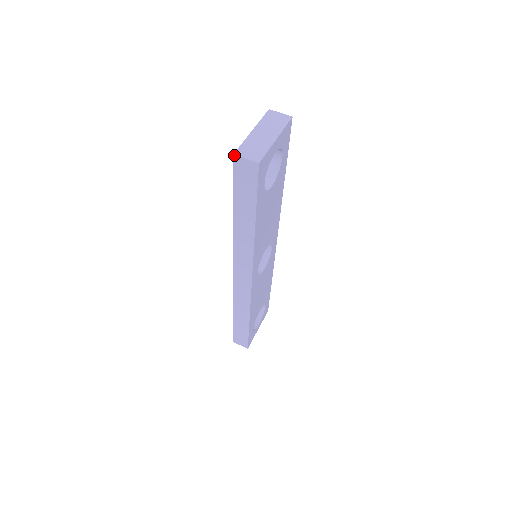
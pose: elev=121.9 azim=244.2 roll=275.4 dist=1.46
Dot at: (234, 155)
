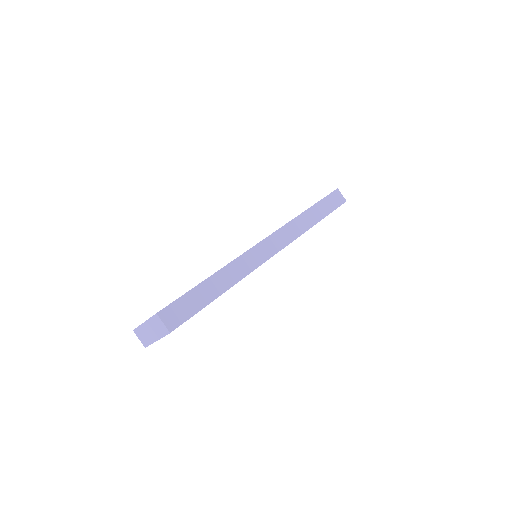
Dot at: (134, 330)
